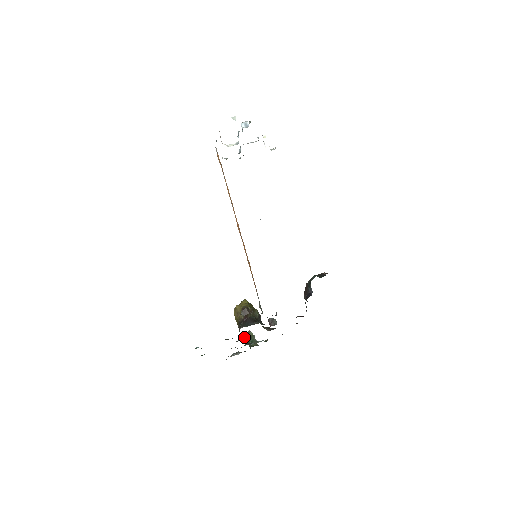
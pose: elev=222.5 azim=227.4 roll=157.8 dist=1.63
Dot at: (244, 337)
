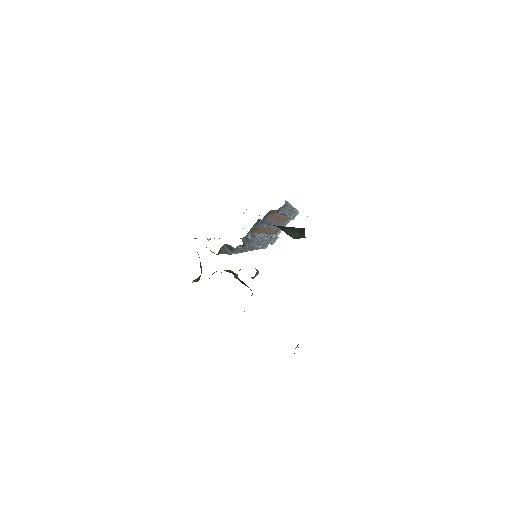
Dot at: occluded
